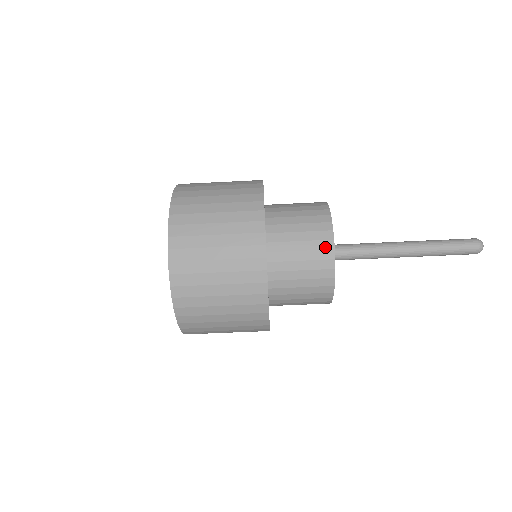
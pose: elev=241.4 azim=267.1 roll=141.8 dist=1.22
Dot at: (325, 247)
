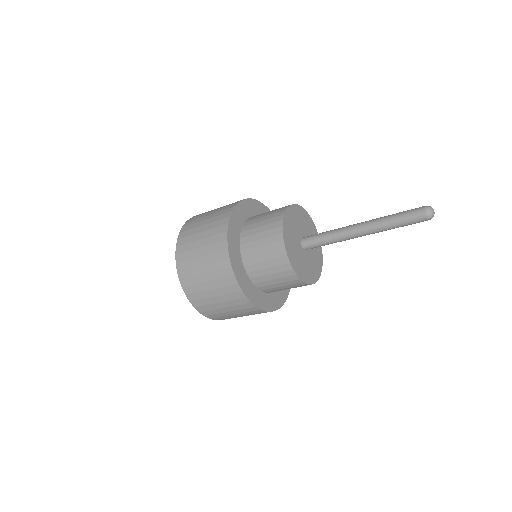
Dot at: (278, 248)
